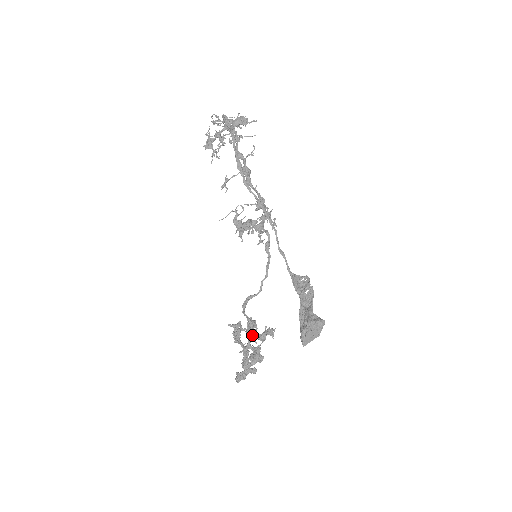
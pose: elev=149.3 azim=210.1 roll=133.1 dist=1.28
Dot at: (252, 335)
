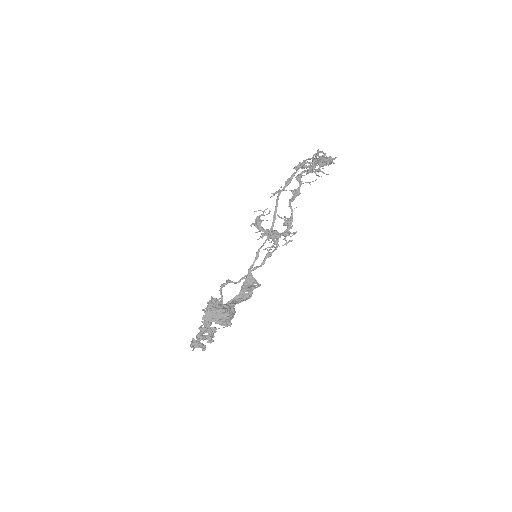
Dot at: occluded
